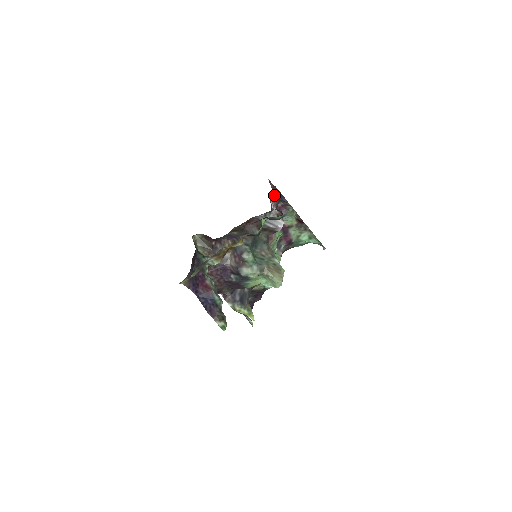
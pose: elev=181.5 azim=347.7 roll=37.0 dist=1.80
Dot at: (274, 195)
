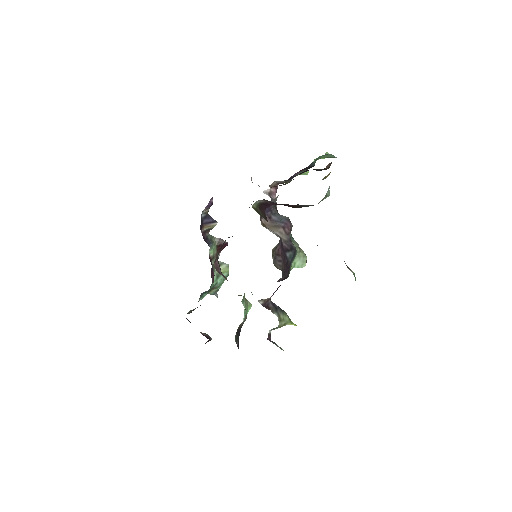
Dot at: occluded
